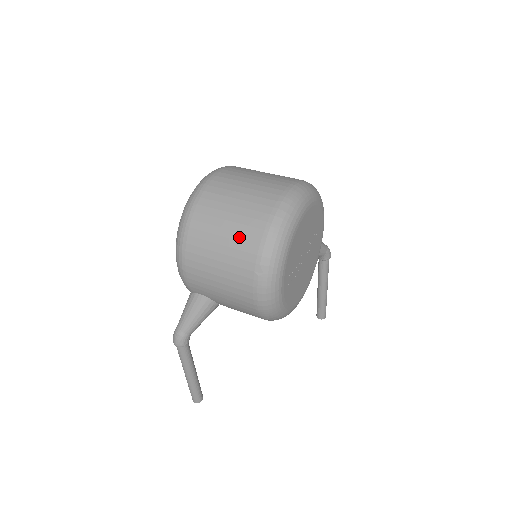
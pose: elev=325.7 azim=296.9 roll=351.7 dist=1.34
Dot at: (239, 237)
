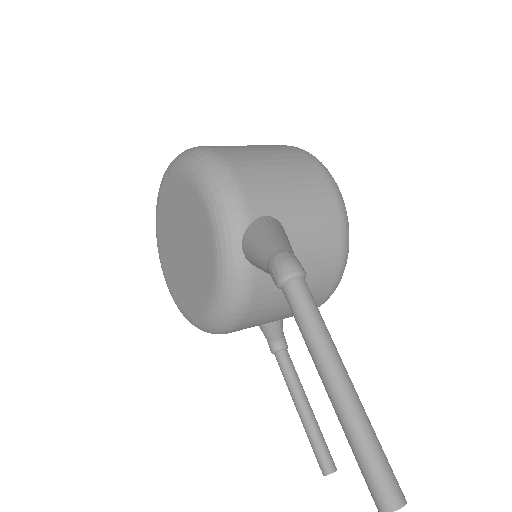
Dot at: (265, 145)
